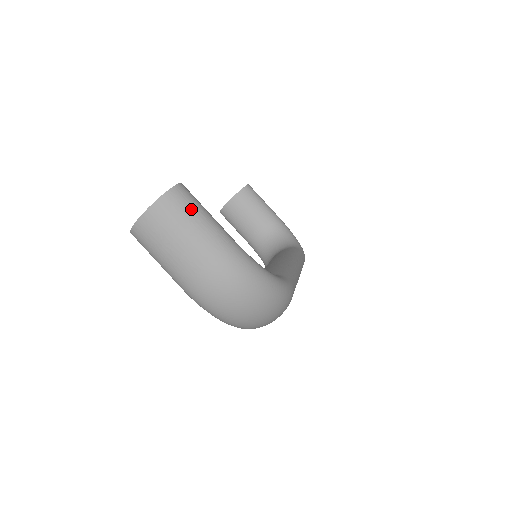
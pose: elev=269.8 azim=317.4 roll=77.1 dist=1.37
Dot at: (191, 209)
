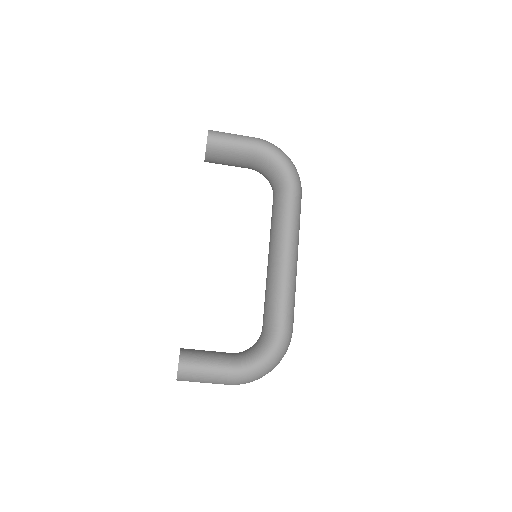
Dot at: (196, 375)
